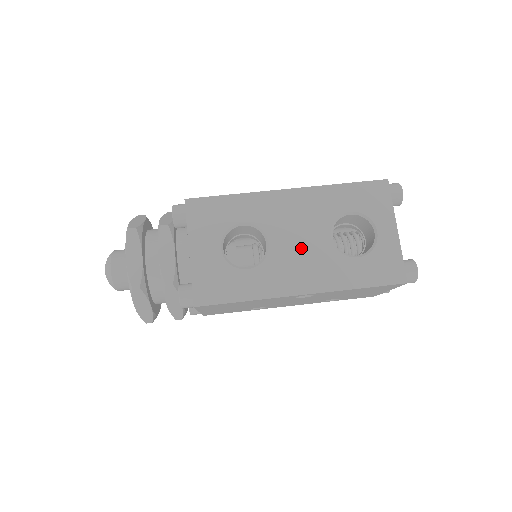
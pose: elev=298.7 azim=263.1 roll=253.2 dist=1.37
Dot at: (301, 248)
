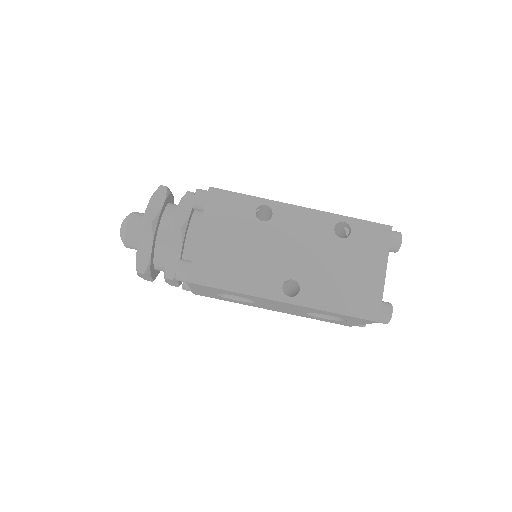
Dot at: (281, 308)
